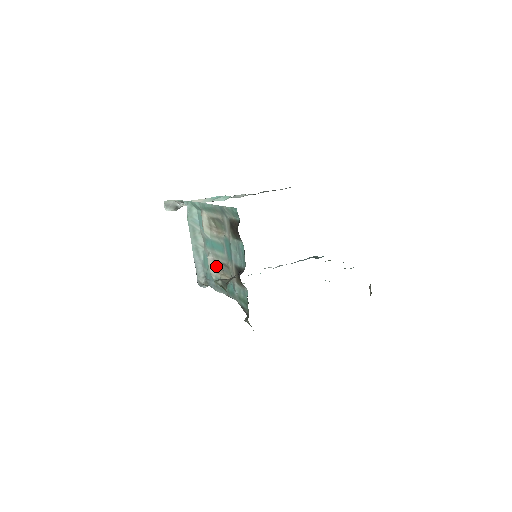
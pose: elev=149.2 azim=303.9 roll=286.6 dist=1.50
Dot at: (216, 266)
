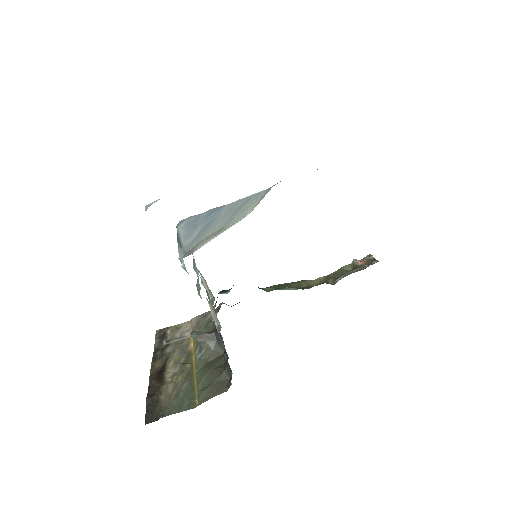
Dot at: occluded
